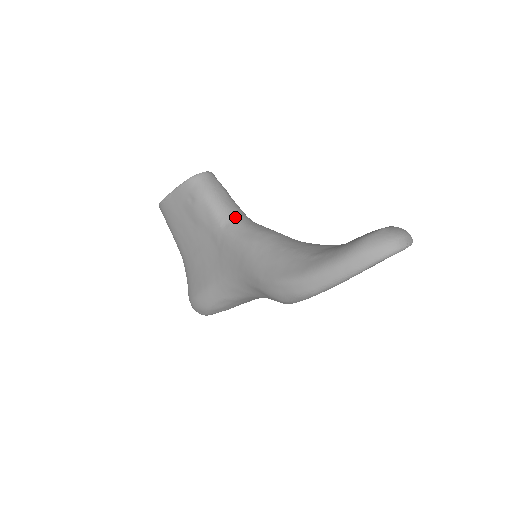
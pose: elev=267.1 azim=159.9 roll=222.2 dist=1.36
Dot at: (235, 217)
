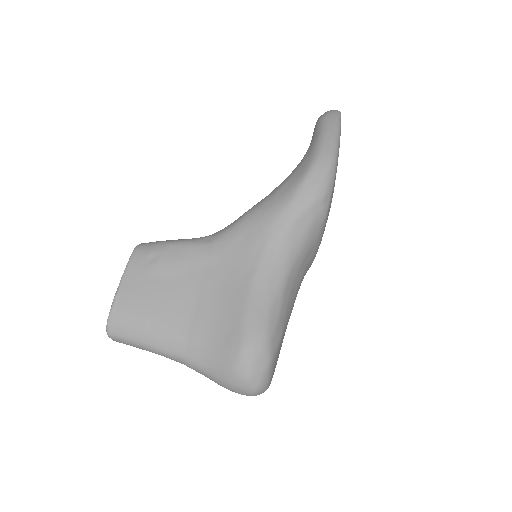
Dot at: (210, 235)
